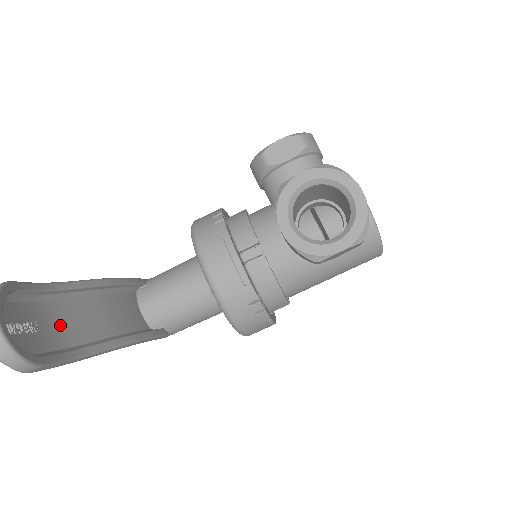
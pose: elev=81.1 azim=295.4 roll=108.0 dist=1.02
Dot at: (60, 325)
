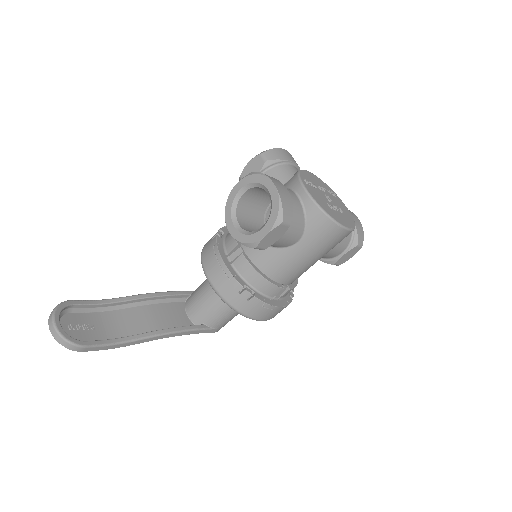
Dot at: (112, 325)
